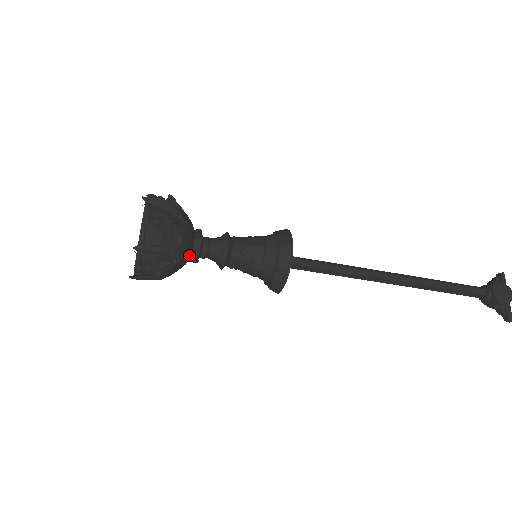
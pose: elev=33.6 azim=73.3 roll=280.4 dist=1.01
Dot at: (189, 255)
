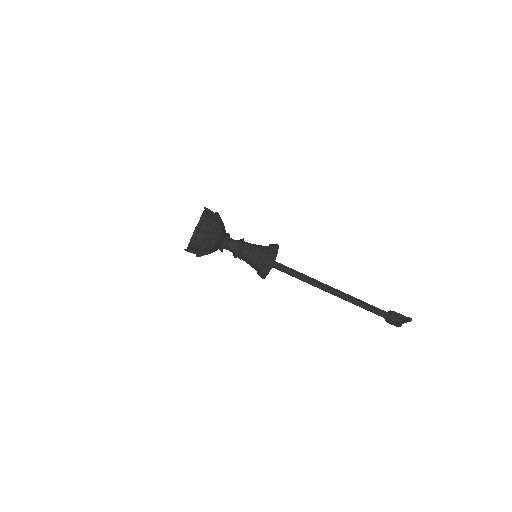
Dot at: (225, 232)
